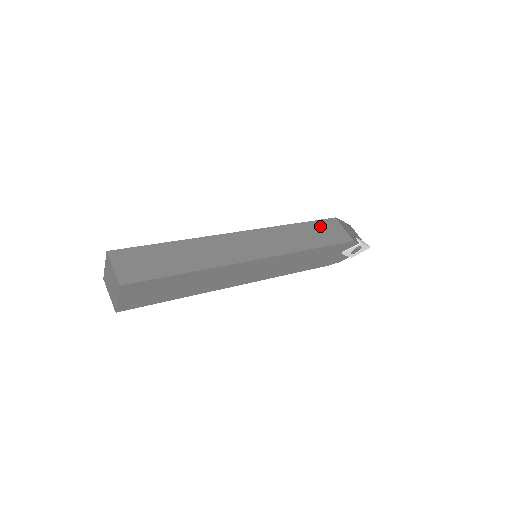
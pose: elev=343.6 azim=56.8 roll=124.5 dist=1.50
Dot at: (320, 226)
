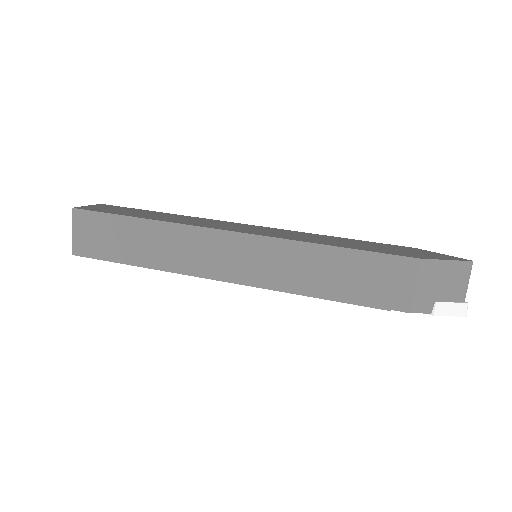
Dot at: (370, 265)
